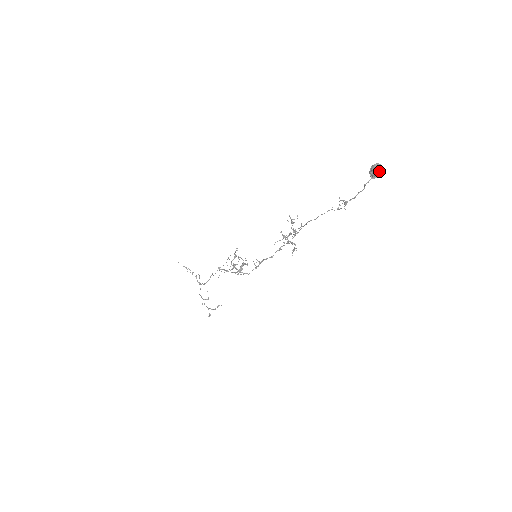
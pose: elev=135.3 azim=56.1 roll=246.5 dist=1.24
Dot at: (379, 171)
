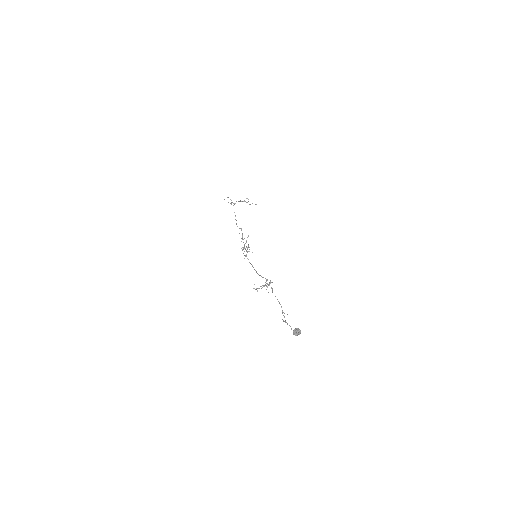
Dot at: (297, 335)
